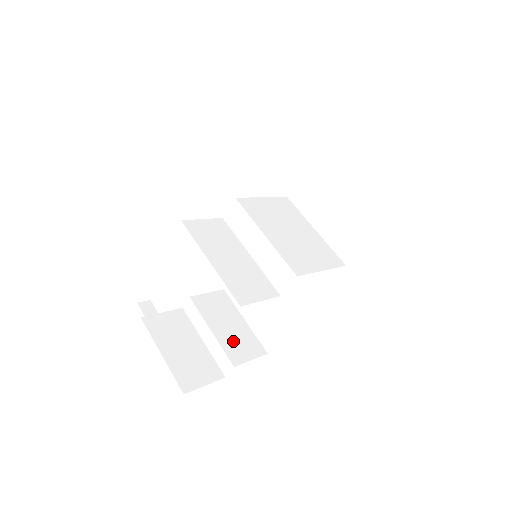
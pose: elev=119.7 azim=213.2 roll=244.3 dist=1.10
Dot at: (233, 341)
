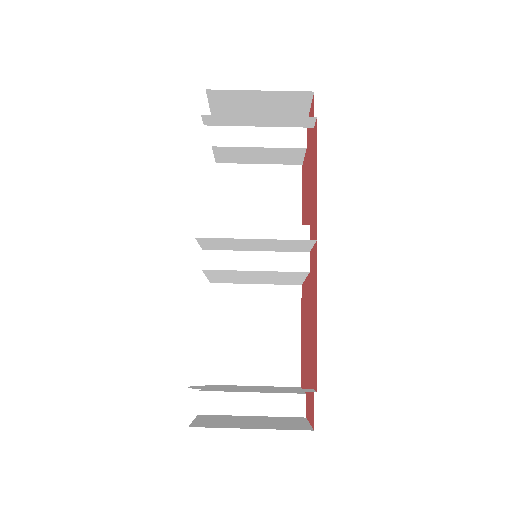
Dot at: occluded
